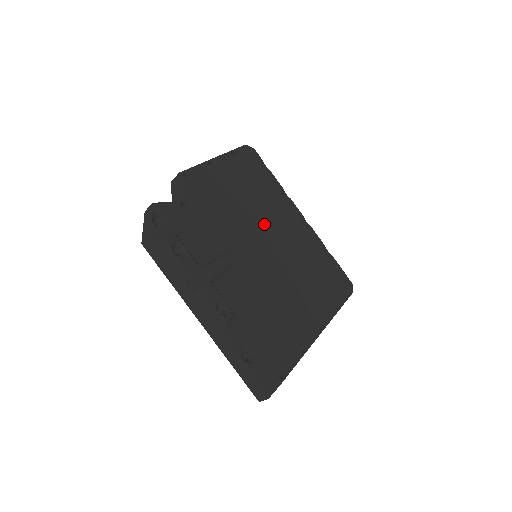
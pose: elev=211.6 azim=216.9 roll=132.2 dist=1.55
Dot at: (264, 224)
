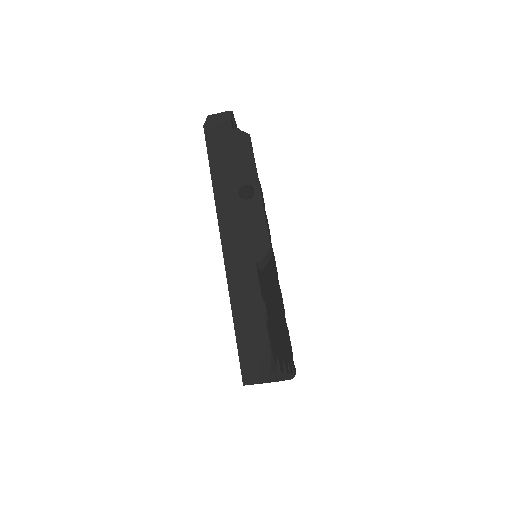
Dot at: occluded
